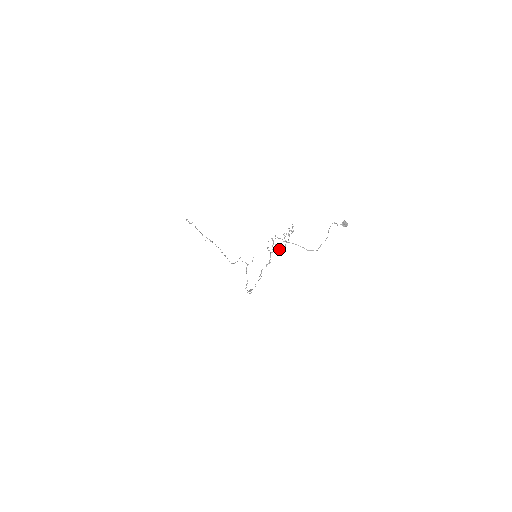
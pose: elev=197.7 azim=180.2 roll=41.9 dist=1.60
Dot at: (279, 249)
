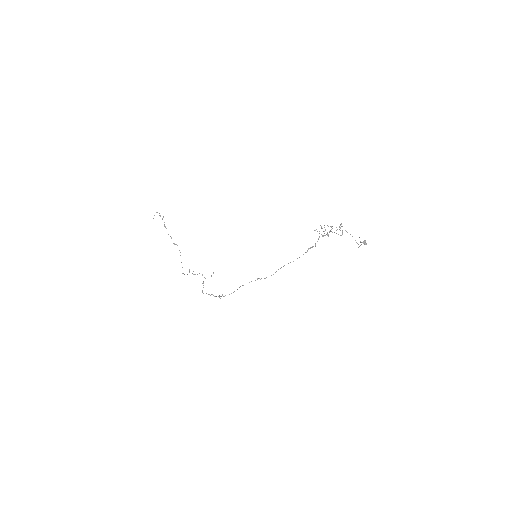
Dot at: (336, 233)
